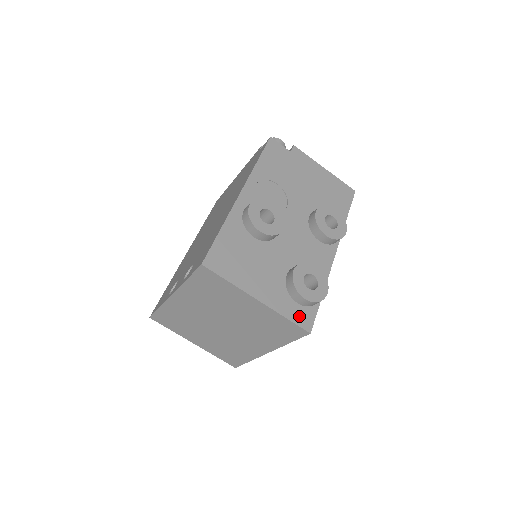
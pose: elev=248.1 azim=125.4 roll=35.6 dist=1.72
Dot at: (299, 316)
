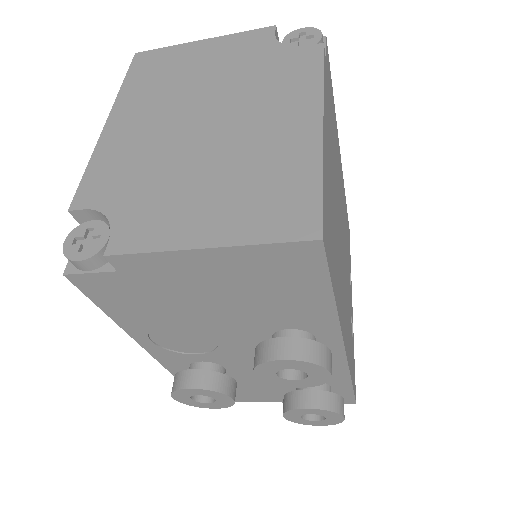
Dot at: occluded
